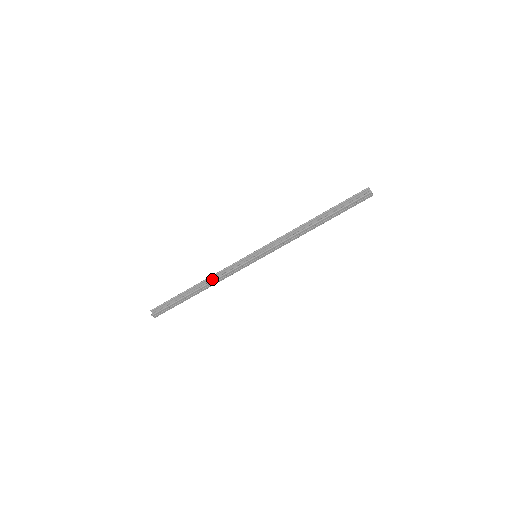
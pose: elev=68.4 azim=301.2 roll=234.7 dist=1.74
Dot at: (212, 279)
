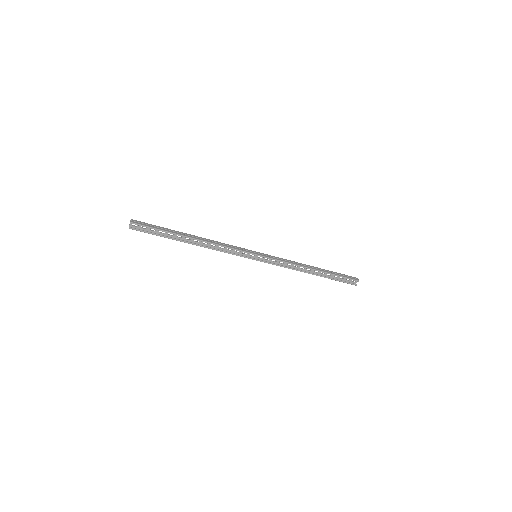
Dot at: (209, 243)
